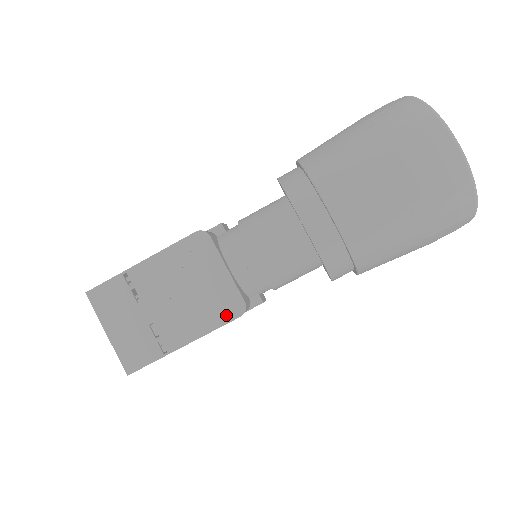
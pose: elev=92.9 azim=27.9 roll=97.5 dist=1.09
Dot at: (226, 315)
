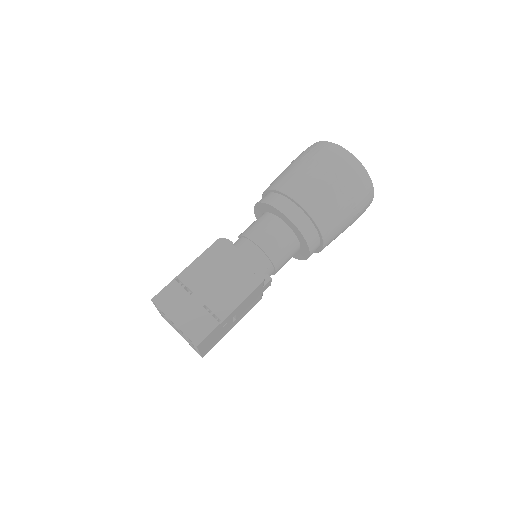
Dot at: (253, 283)
